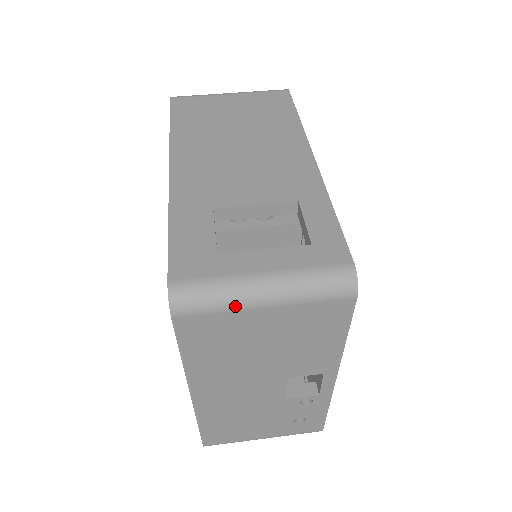
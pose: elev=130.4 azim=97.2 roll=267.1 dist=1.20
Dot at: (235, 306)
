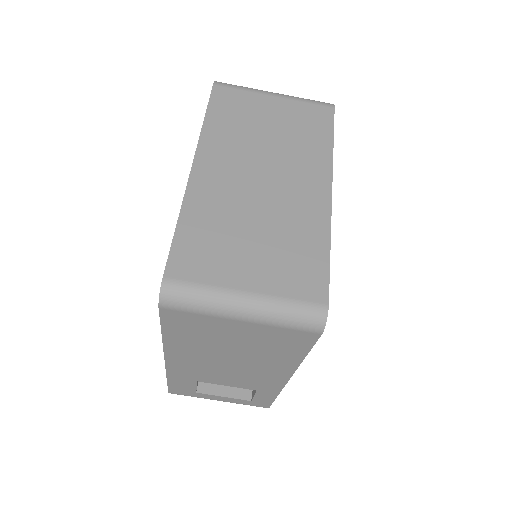
Dot at: occluded
